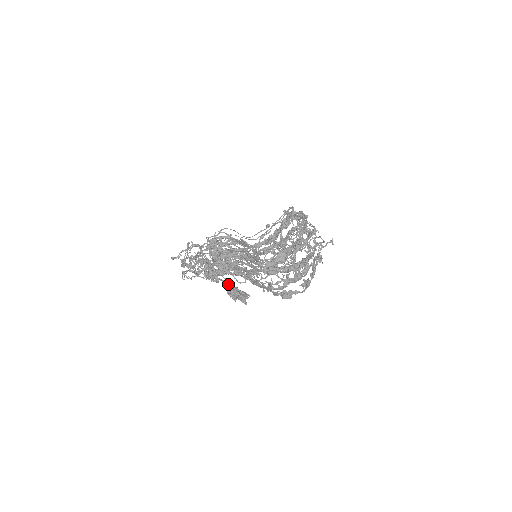
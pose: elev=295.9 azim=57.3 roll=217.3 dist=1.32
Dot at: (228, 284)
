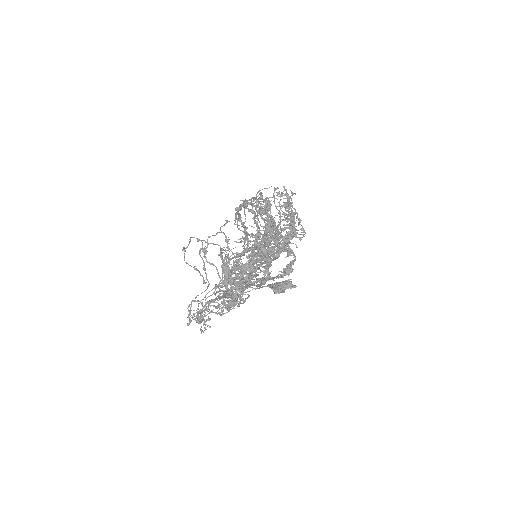
Dot at: occluded
